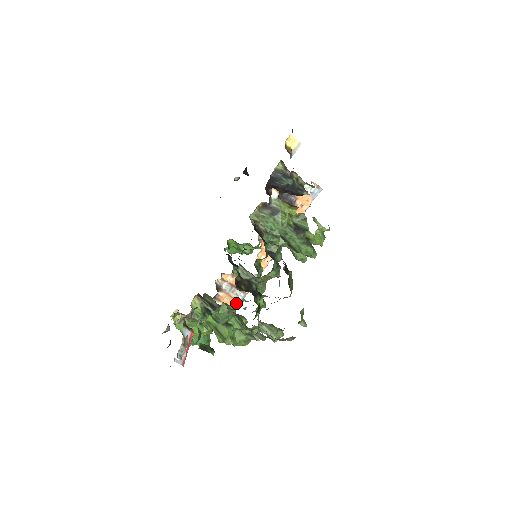
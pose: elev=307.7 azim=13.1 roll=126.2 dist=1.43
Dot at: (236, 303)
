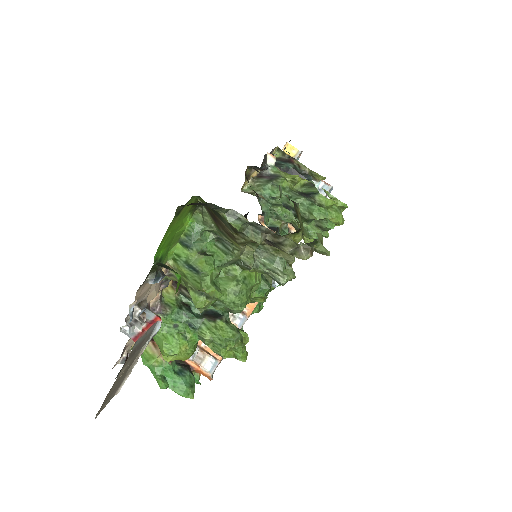
Dot at: occluded
